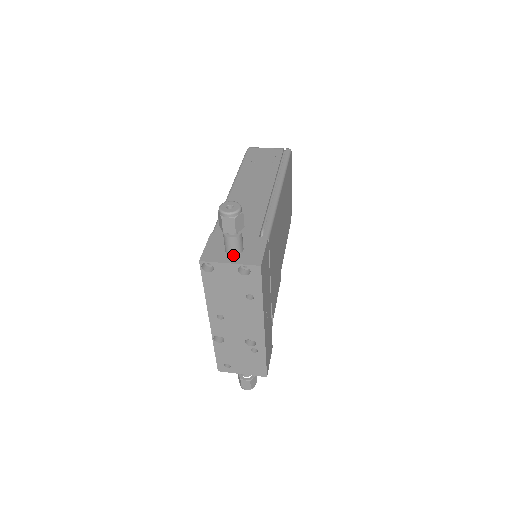
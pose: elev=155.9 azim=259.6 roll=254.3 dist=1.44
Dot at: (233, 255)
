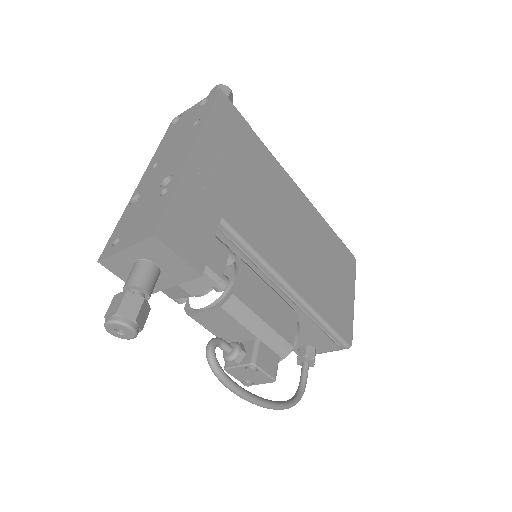
Dot at: occluded
